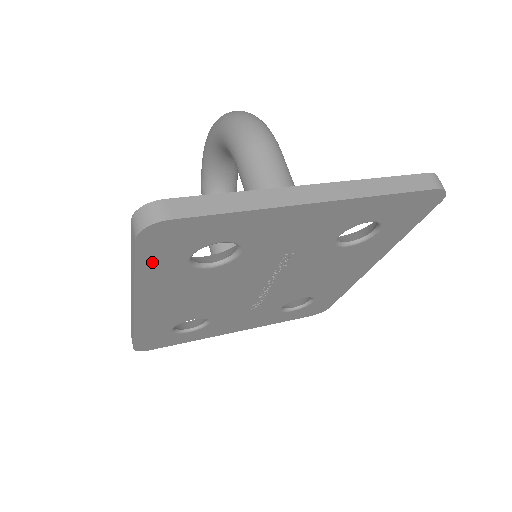
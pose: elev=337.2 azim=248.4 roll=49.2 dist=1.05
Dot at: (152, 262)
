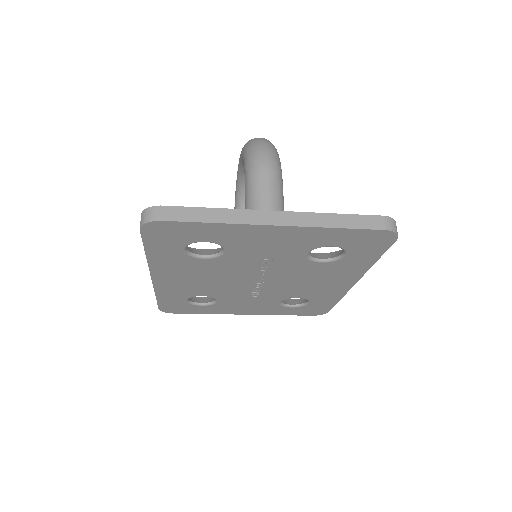
Dot at: (156, 247)
